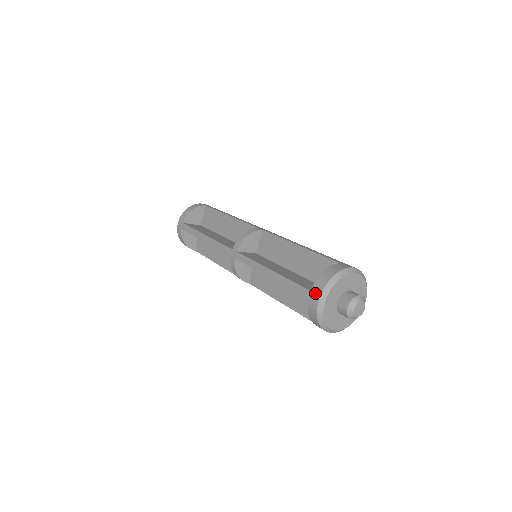
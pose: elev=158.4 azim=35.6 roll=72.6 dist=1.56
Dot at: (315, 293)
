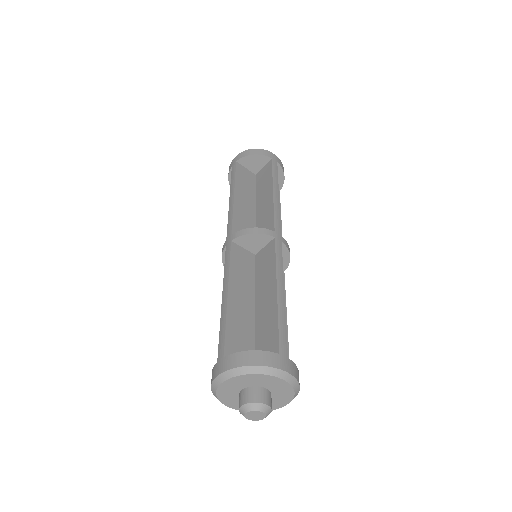
Dot at: (223, 364)
